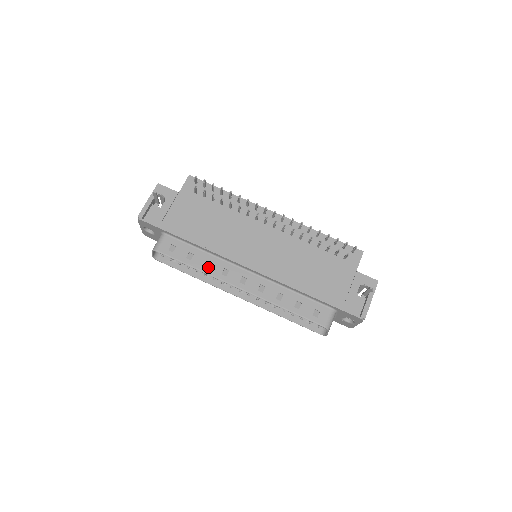
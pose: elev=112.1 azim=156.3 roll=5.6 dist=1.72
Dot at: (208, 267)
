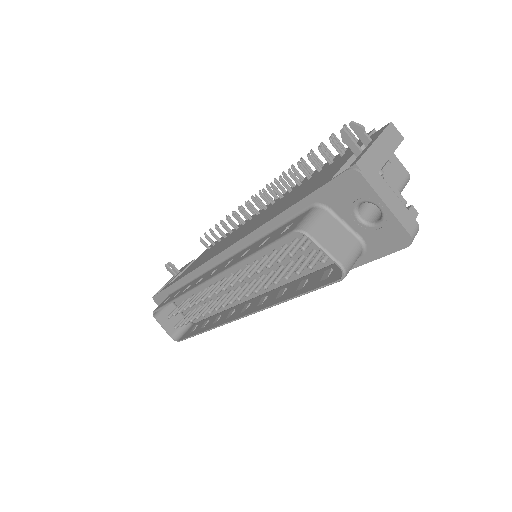
Dot at: (186, 290)
